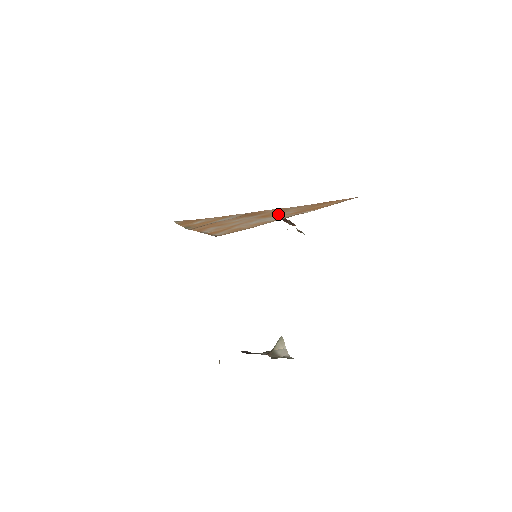
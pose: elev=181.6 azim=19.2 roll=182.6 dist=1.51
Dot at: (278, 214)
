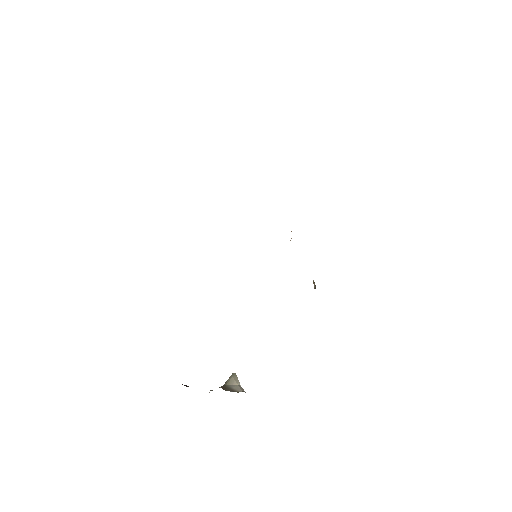
Dot at: occluded
